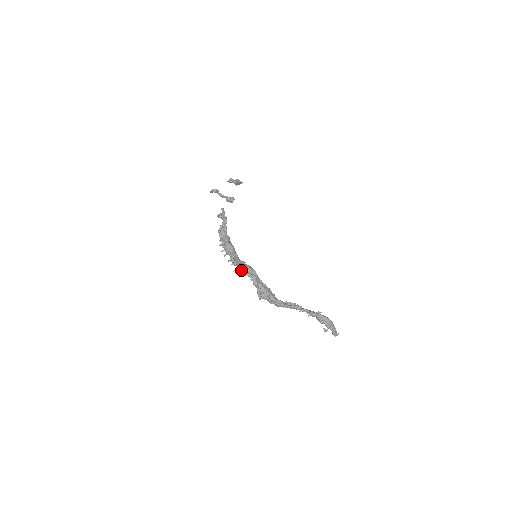
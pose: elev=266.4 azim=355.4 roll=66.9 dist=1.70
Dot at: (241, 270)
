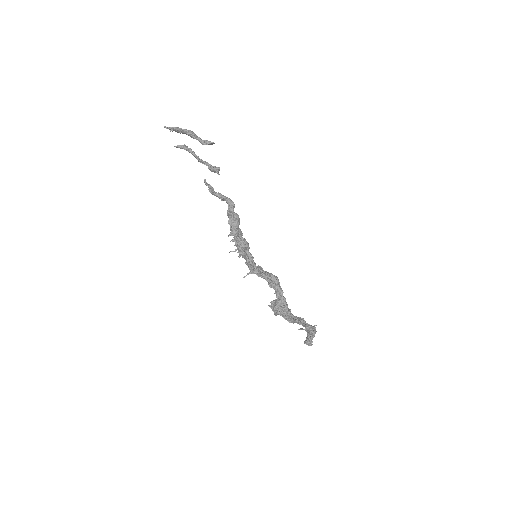
Dot at: (271, 281)
